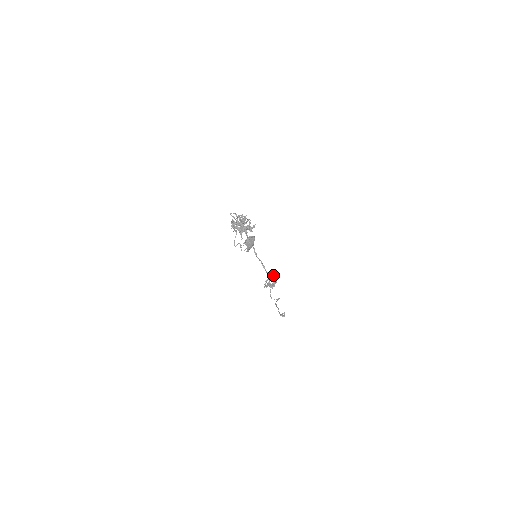
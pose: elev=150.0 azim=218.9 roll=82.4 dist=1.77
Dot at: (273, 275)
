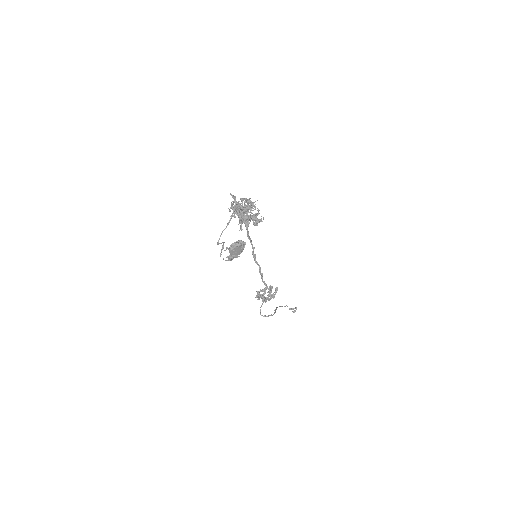
Dot at: (272, 286)
